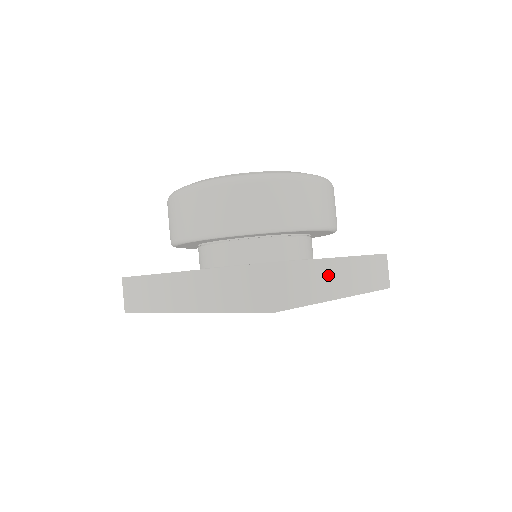
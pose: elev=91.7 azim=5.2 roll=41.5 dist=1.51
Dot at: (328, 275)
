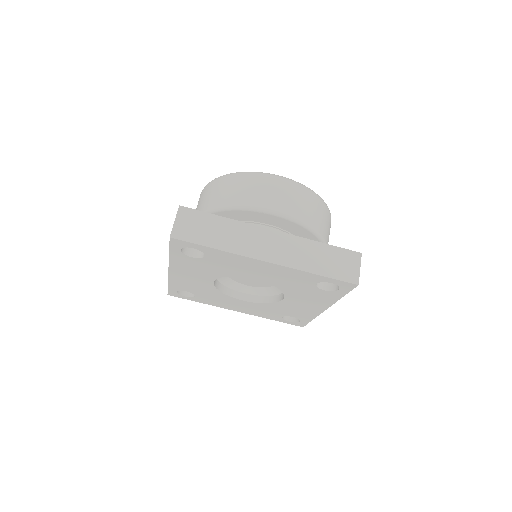
Dot at: (251, 237)
